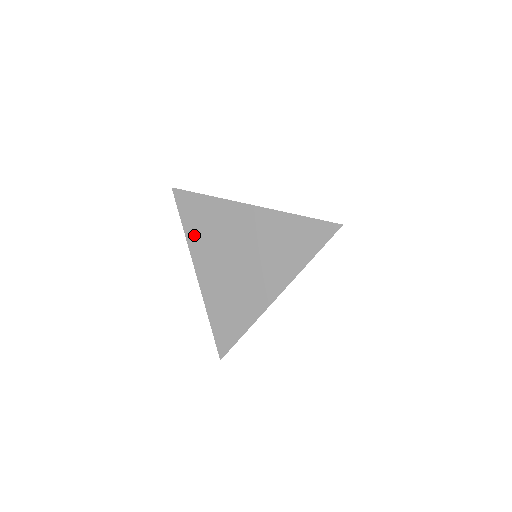
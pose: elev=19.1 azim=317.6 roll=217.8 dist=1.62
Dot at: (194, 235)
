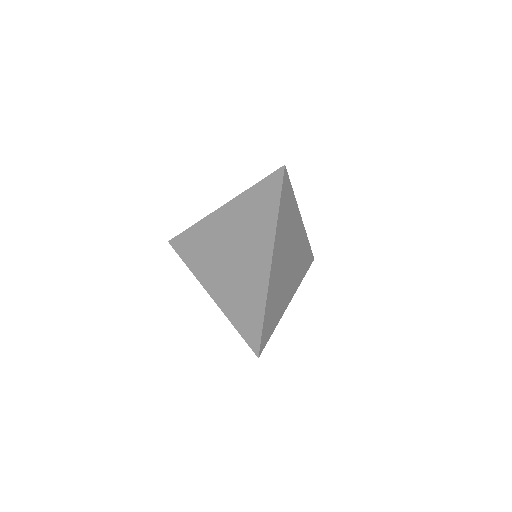
Dot at: (195, 264)
